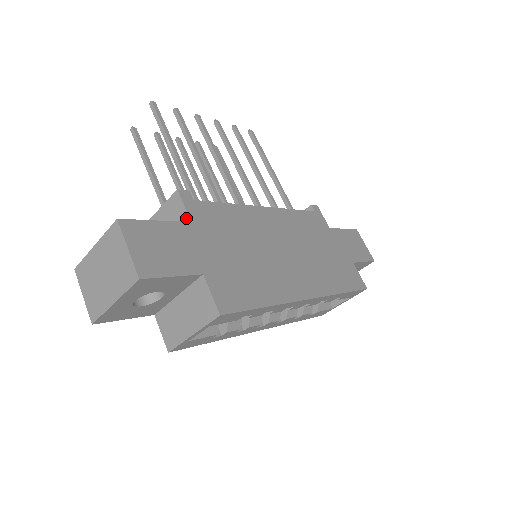
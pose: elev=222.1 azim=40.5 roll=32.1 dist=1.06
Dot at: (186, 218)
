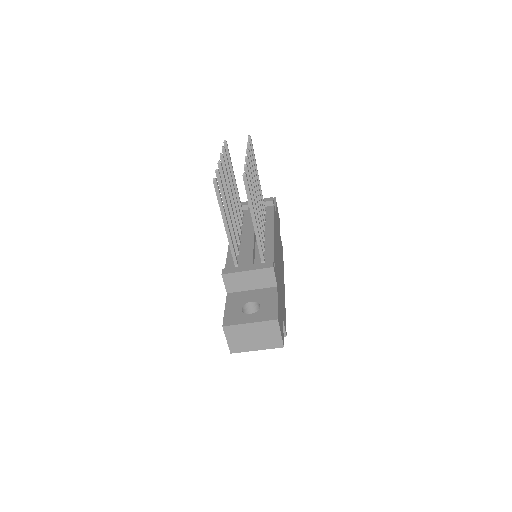
Dot at: (274, 283)
